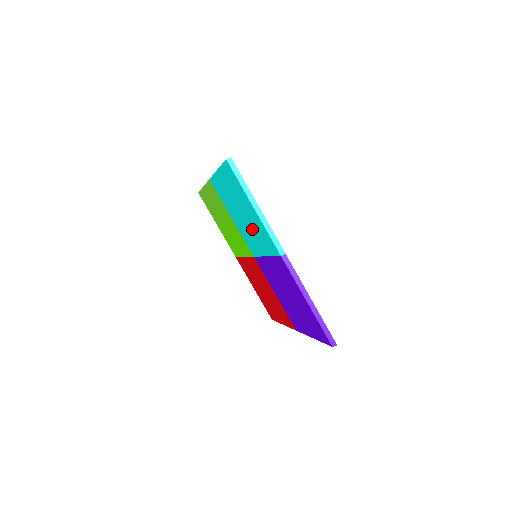
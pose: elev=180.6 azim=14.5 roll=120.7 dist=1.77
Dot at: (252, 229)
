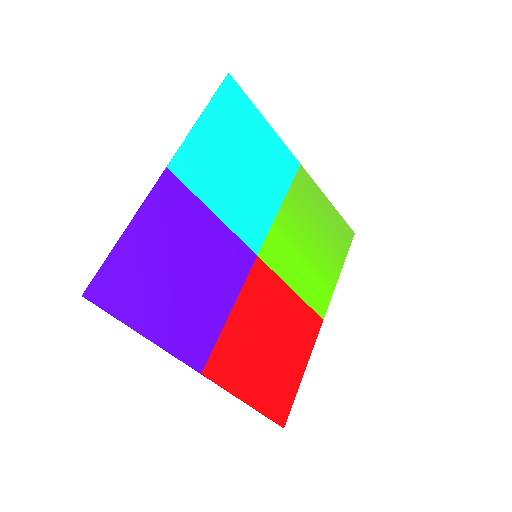
Dot at: occluded
